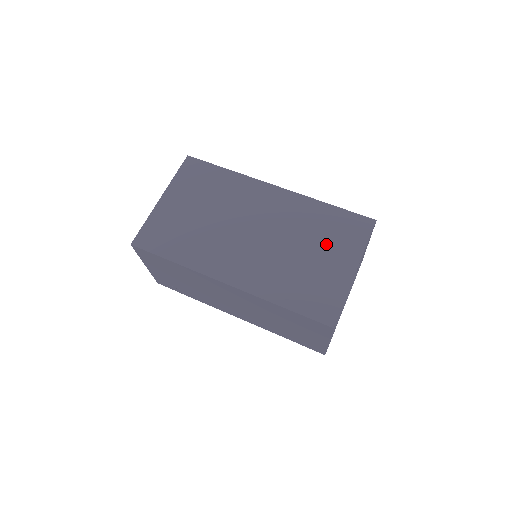
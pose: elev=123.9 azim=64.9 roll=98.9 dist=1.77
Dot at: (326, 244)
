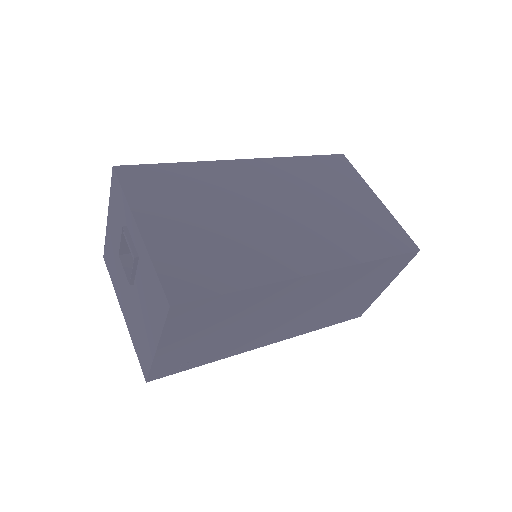
Dot at: (339, 189)
